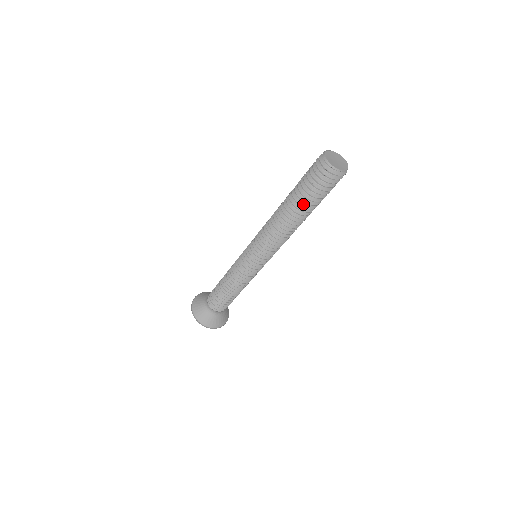
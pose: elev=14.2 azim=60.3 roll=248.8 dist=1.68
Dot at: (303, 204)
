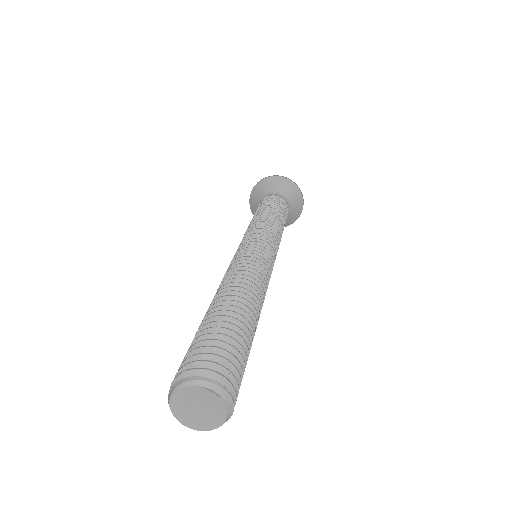
Dot at: occluded
